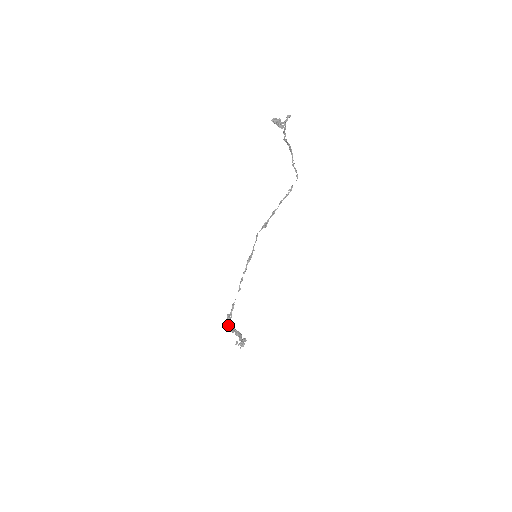
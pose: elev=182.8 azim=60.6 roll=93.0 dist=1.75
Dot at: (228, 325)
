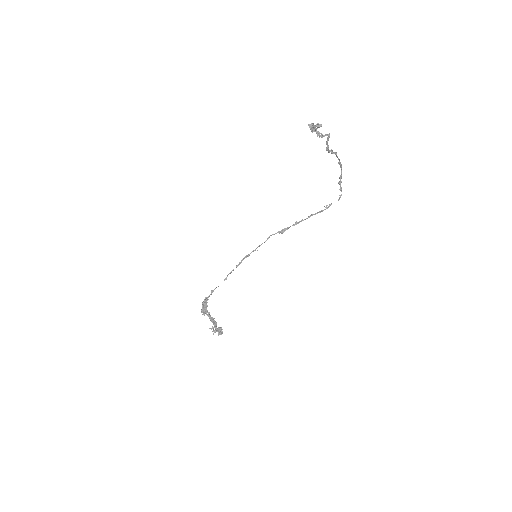
Dot at: (202, 306)
